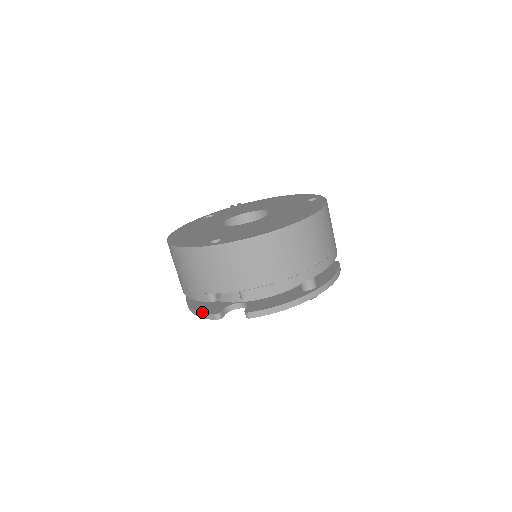
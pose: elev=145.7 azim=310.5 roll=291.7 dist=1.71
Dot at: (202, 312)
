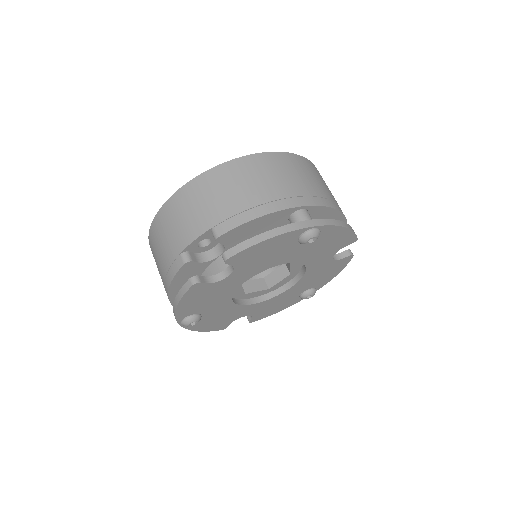
Dot at: (179, 290)
